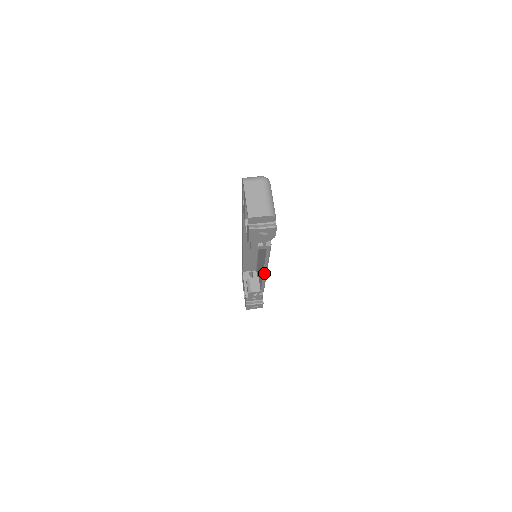
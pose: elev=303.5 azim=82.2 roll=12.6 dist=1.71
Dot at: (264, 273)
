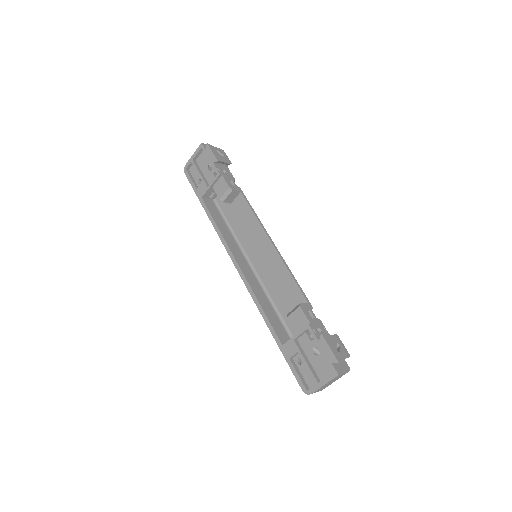
Dot at: (274, 246)
